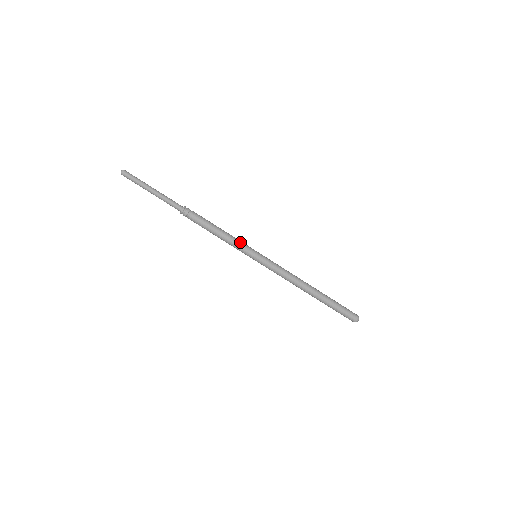
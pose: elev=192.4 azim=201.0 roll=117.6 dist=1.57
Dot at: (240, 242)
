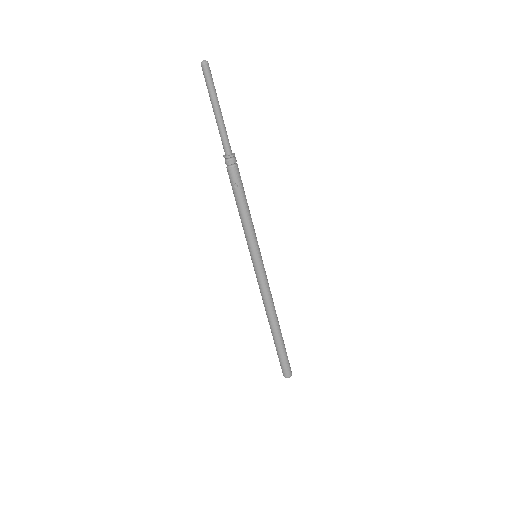
Dot at: occluded
